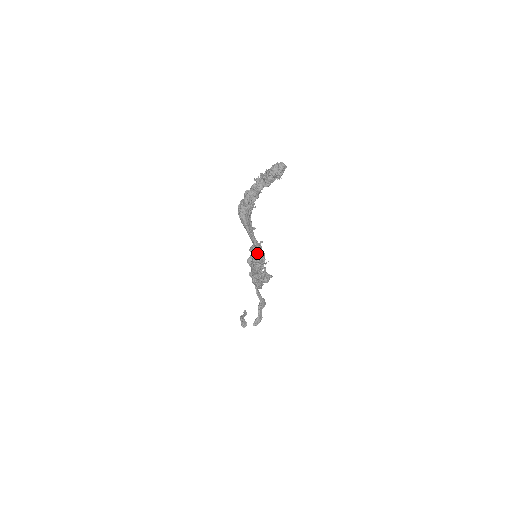
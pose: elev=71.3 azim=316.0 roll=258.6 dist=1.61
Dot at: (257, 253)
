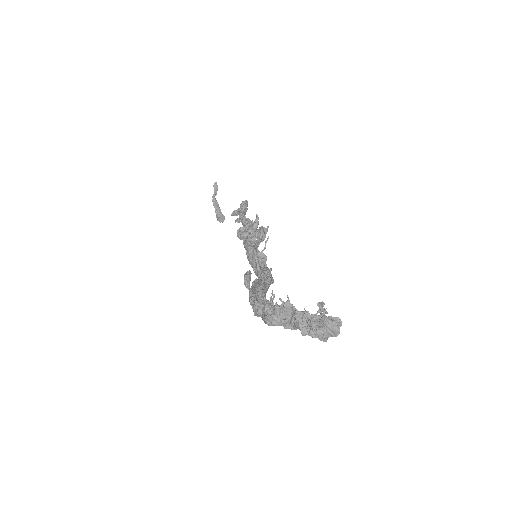
Dot at: occluded
